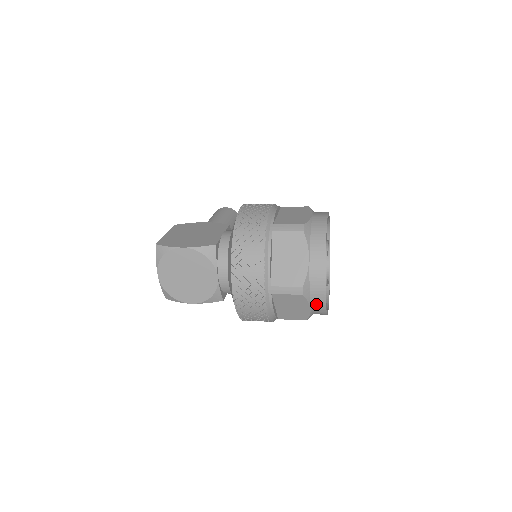
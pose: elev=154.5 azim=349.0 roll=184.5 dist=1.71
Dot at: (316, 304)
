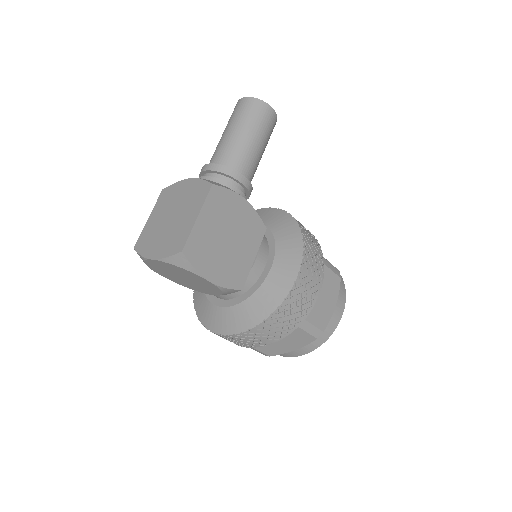
Dot at: occluded
